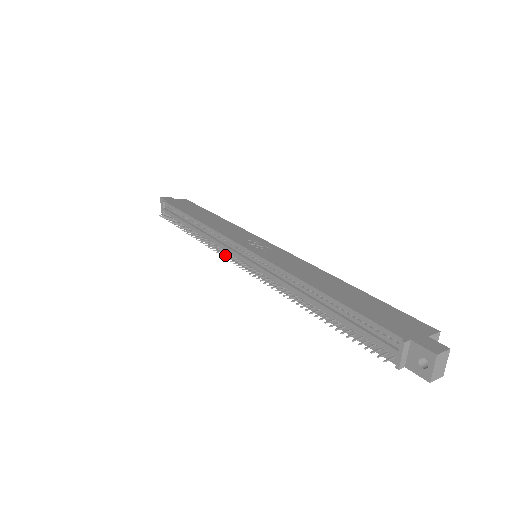
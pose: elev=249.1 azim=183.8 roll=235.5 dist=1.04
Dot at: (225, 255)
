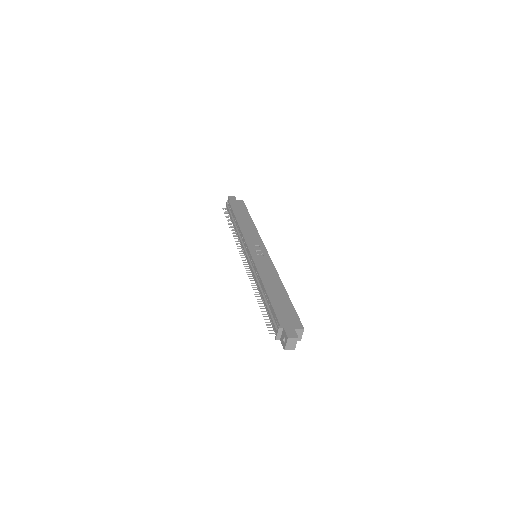
Dot at: occluded
